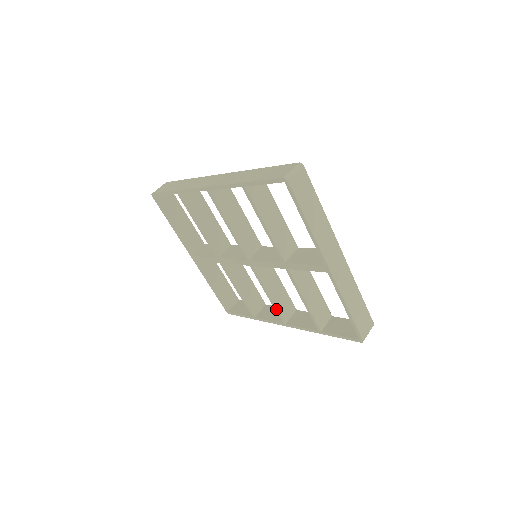
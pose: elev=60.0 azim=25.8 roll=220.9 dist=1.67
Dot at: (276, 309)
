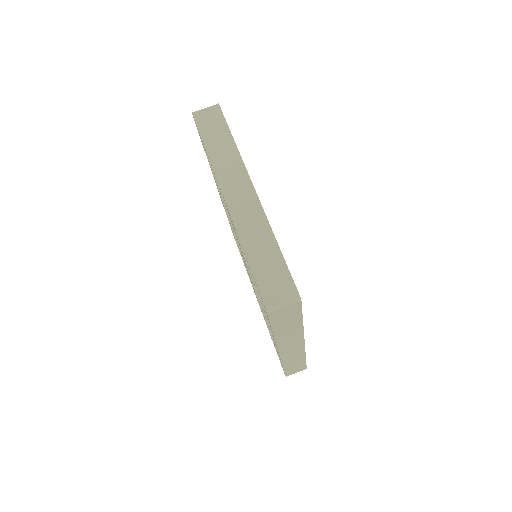
Dot at: (268, 323)
